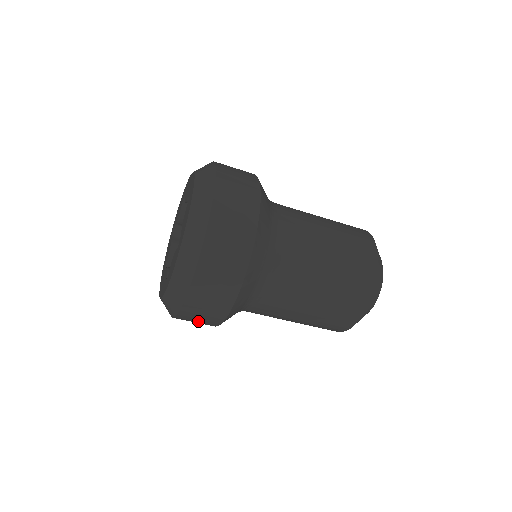
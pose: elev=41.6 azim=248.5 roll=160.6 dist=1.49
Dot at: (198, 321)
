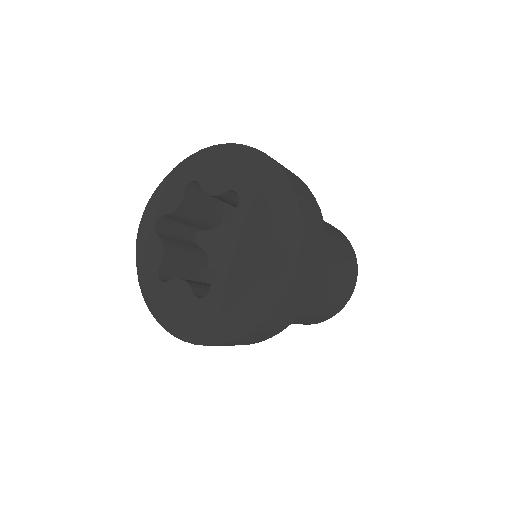
Dot at: occluded
